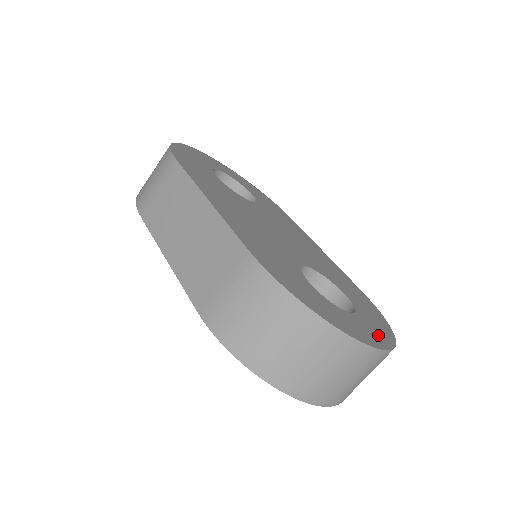
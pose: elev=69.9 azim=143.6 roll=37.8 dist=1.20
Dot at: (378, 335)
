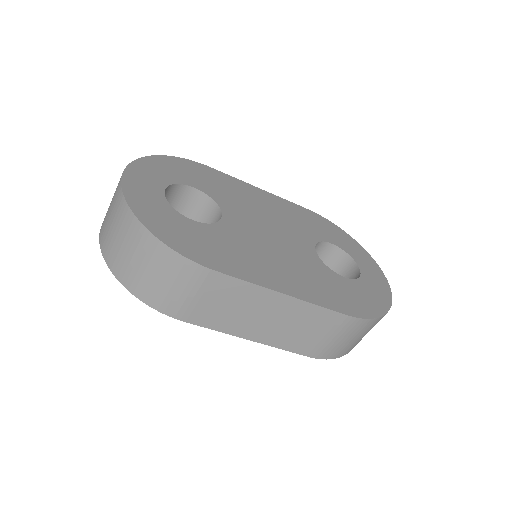
Dot at: (370, 264)
